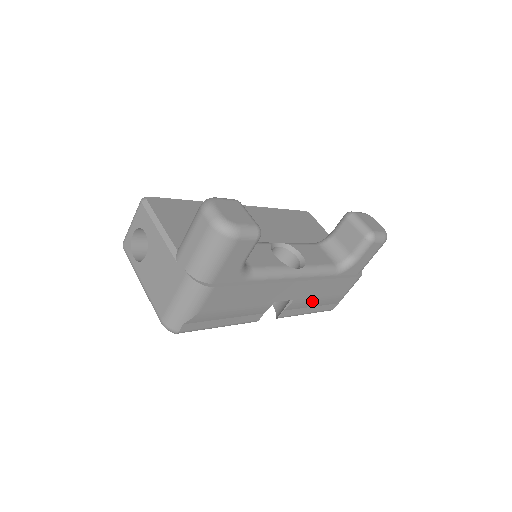
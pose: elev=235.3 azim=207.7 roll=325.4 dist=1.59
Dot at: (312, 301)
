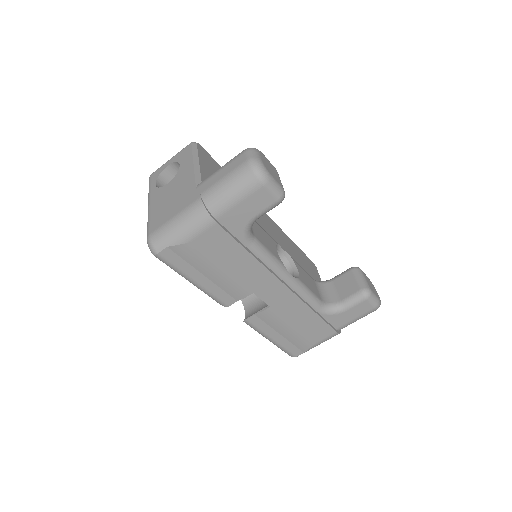
Dot at: (284, 325)
